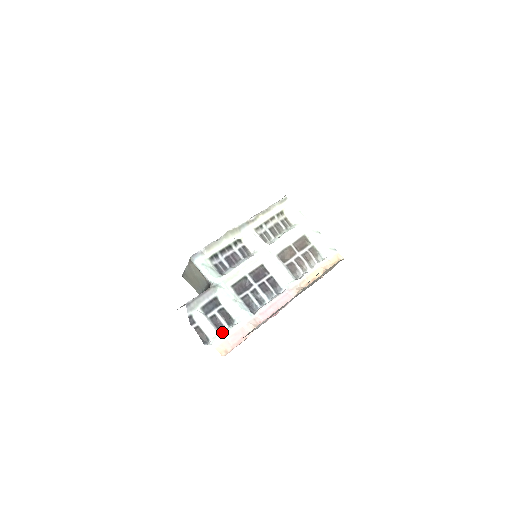
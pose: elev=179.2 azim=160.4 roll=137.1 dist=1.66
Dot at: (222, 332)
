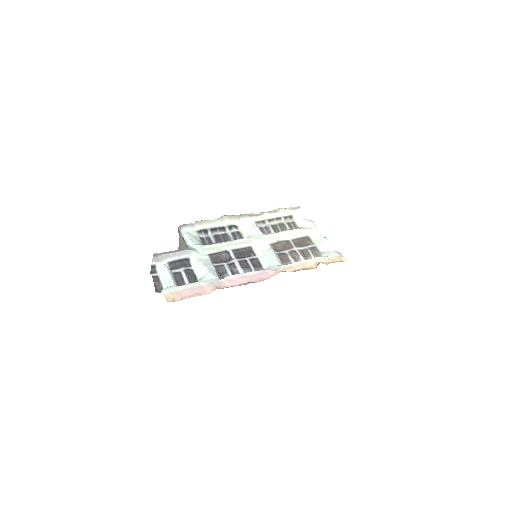
Dot at: occluded
